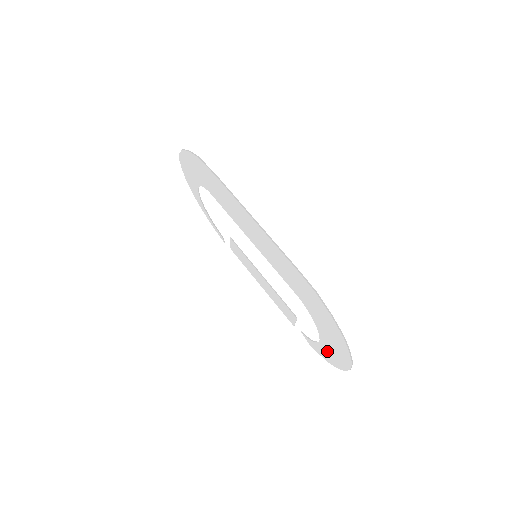
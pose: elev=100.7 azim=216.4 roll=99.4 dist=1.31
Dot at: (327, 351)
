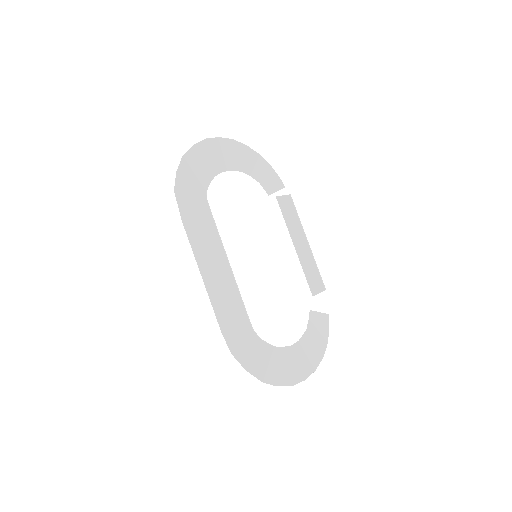
Dot at: (302, 351)
